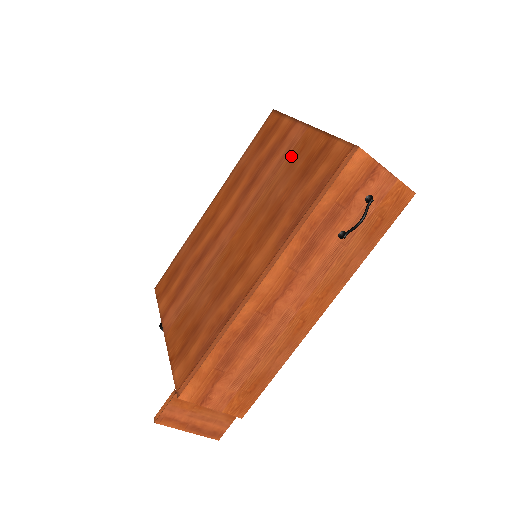
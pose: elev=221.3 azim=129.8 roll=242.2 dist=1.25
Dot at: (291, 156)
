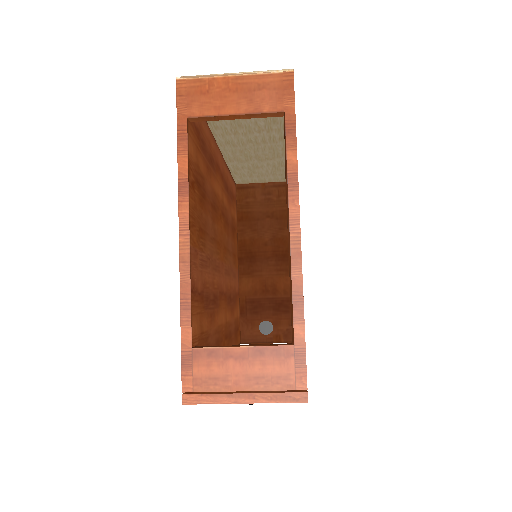
Dot at: occluded
